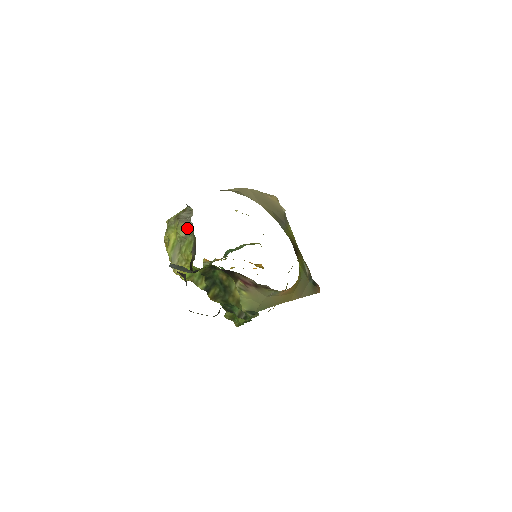
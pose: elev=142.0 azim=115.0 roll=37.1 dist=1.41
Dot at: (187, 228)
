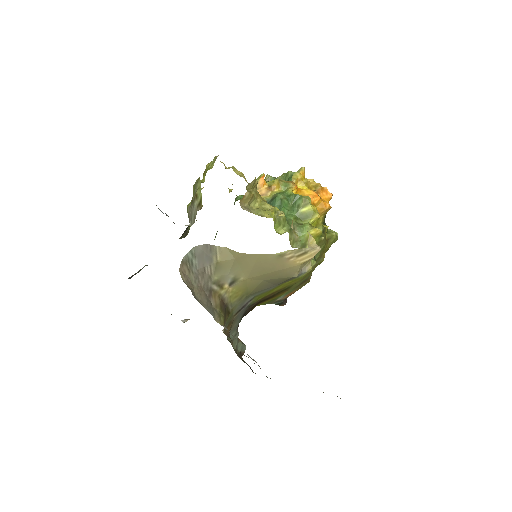
Dot at: (189, 220)
